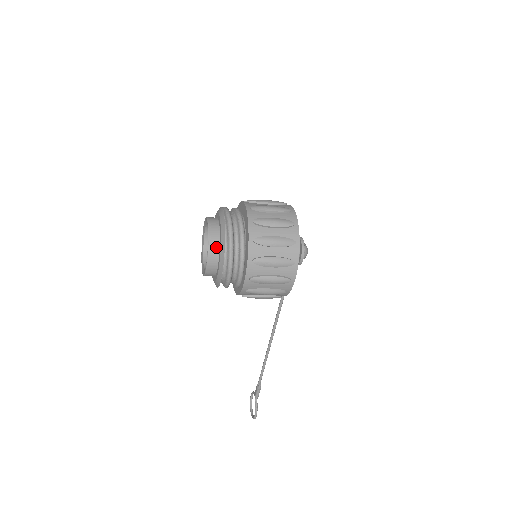
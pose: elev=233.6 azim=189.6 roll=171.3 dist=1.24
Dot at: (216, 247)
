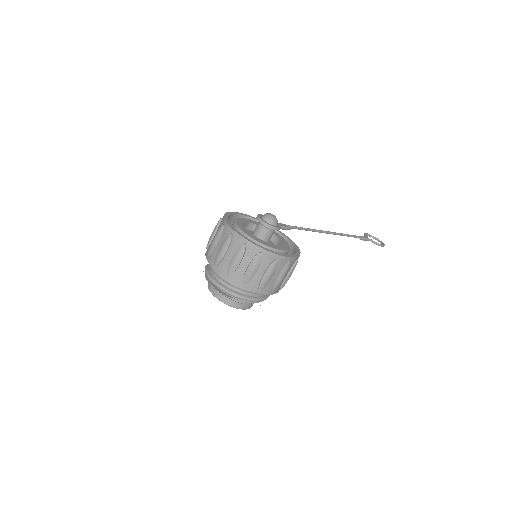
Dot at: (235, 302)
